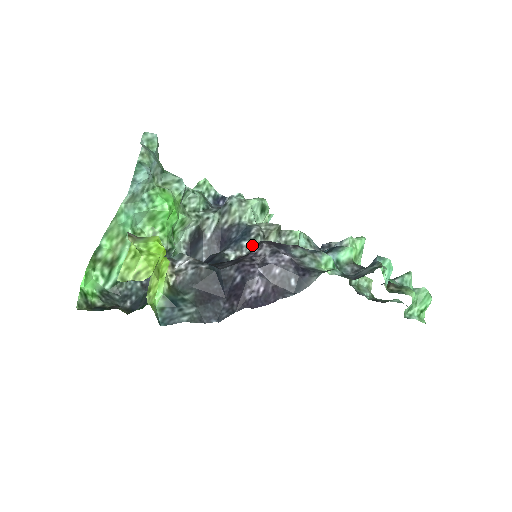
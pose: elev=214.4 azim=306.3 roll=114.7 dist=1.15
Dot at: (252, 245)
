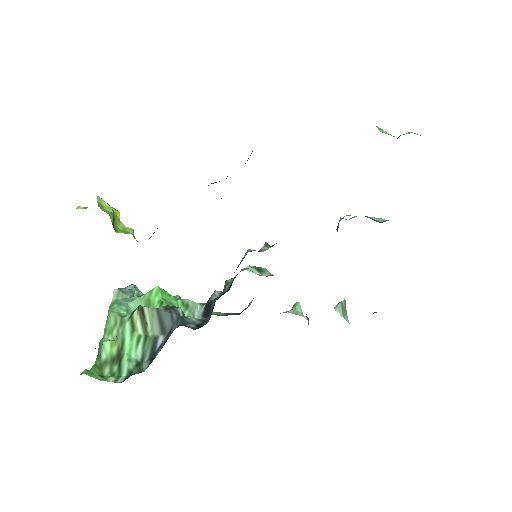
Dot at: (246, 254)
